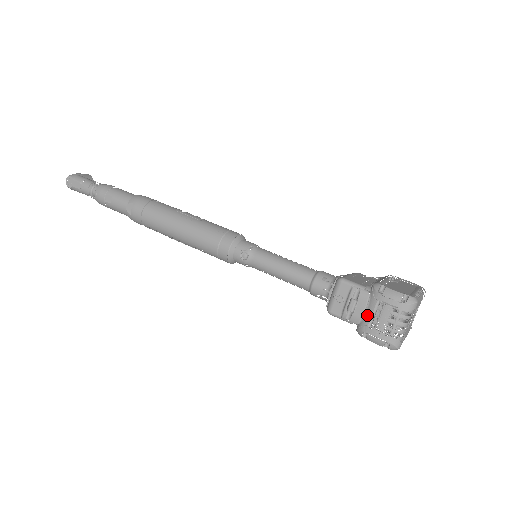
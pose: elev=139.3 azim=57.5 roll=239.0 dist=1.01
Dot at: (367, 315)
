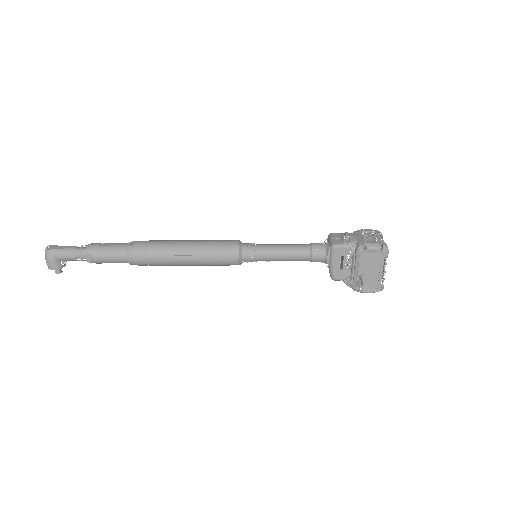
Dot at: (359, 238)
